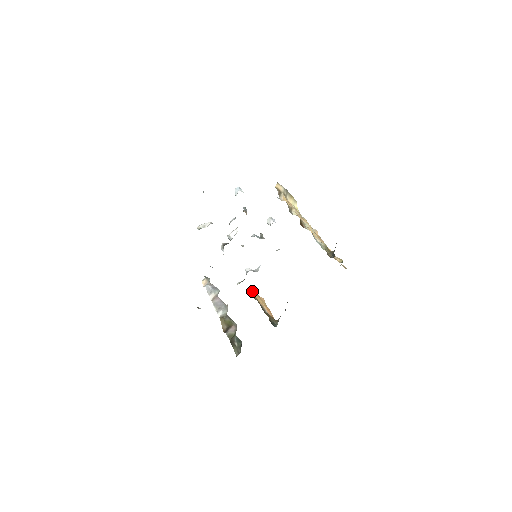
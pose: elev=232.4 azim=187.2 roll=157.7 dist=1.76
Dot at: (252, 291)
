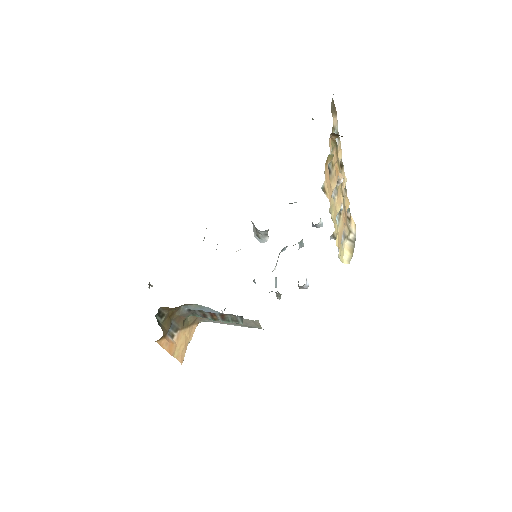
Dot at: (191, 337)
